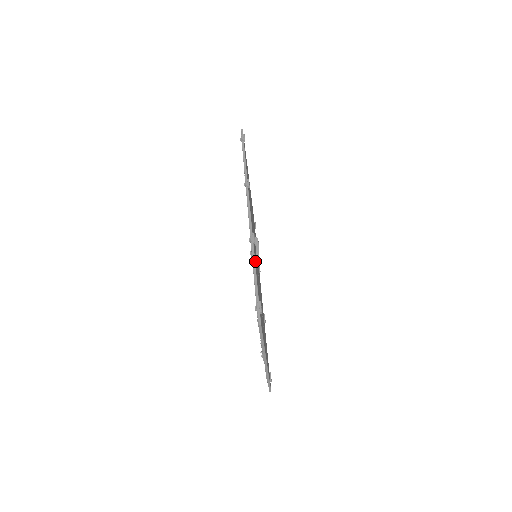
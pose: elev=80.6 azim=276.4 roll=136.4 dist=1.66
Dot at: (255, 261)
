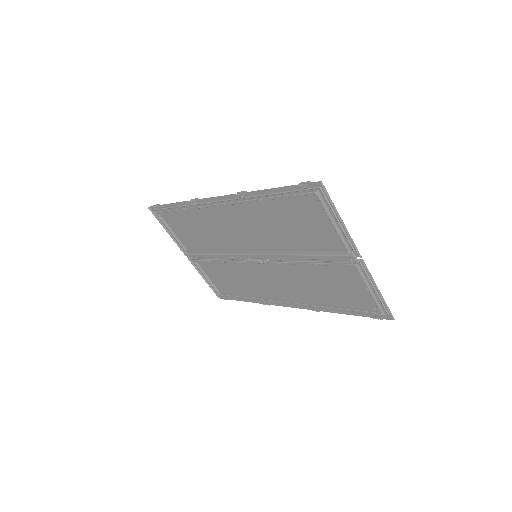
Dot at: (262, 197)
